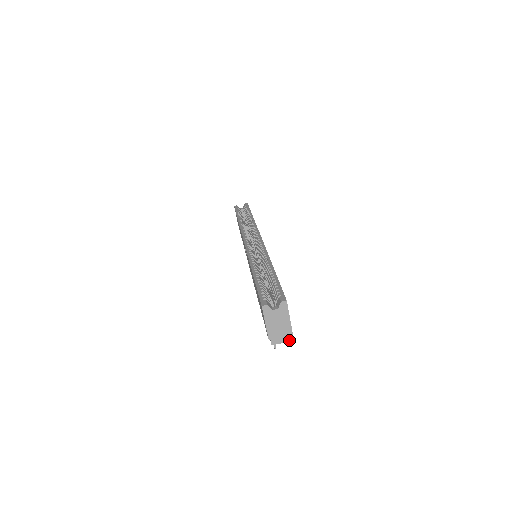
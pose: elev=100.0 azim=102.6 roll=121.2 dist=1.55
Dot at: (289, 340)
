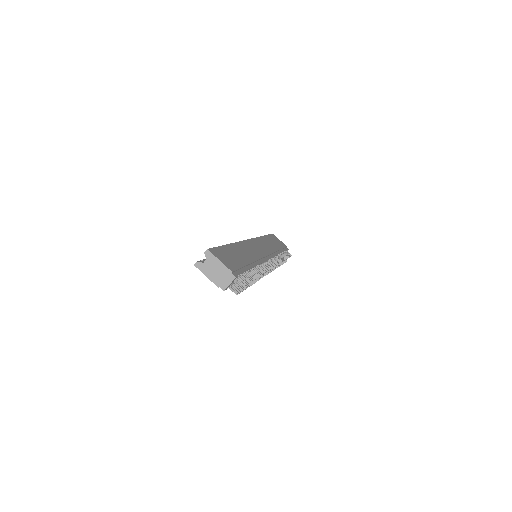
Dot at: (233, 278)
